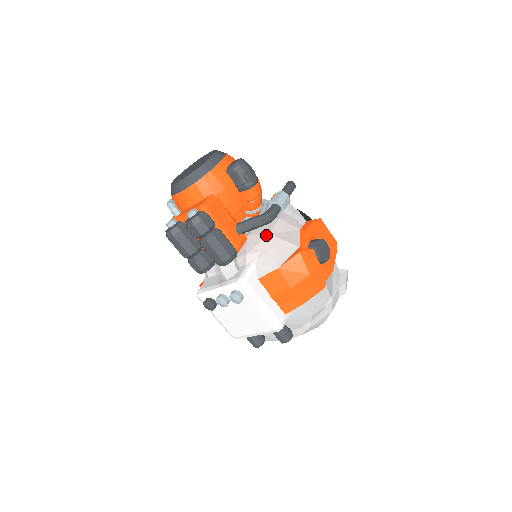
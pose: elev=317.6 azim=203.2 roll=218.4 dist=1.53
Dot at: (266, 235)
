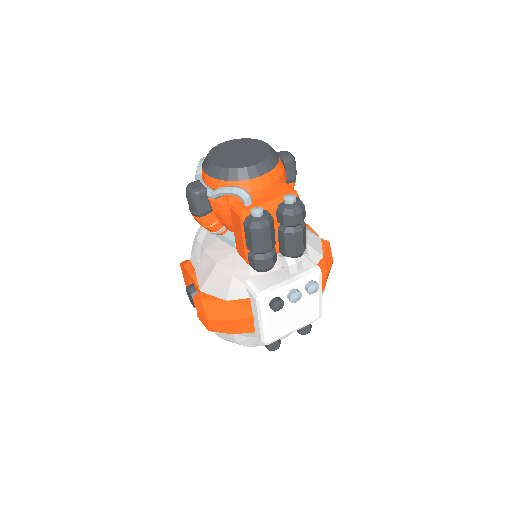
Dot at: occluded
